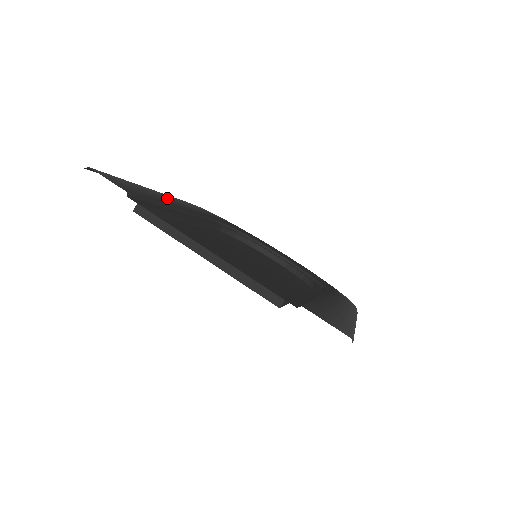
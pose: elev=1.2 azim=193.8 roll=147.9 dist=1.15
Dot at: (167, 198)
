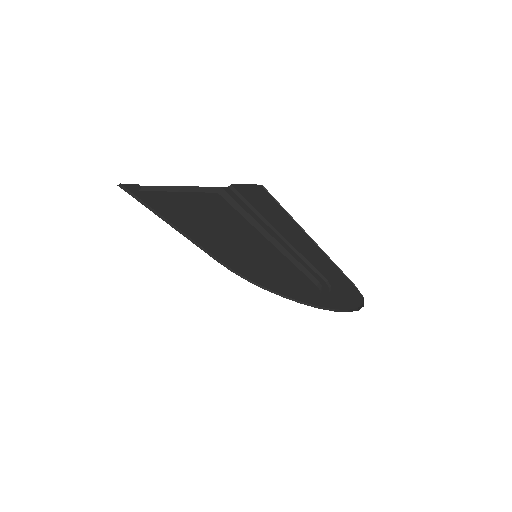
Dot at: (188, 232)
